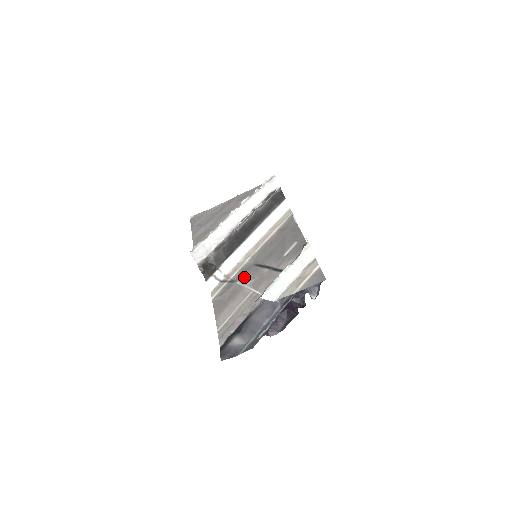
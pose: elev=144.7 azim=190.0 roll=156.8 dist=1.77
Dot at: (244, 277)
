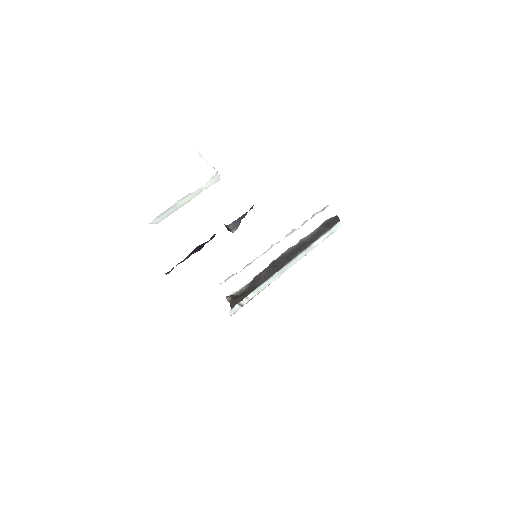
Dot at: occluded
